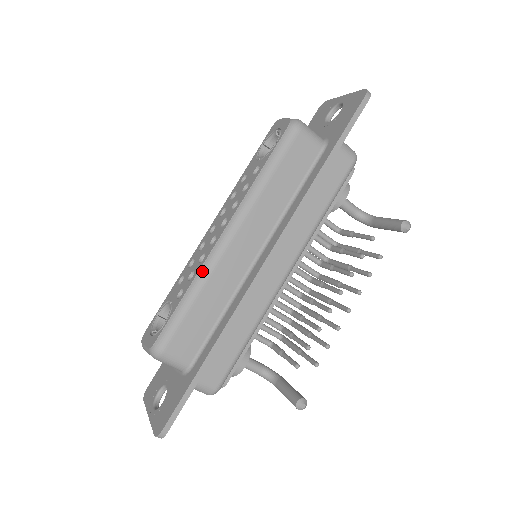
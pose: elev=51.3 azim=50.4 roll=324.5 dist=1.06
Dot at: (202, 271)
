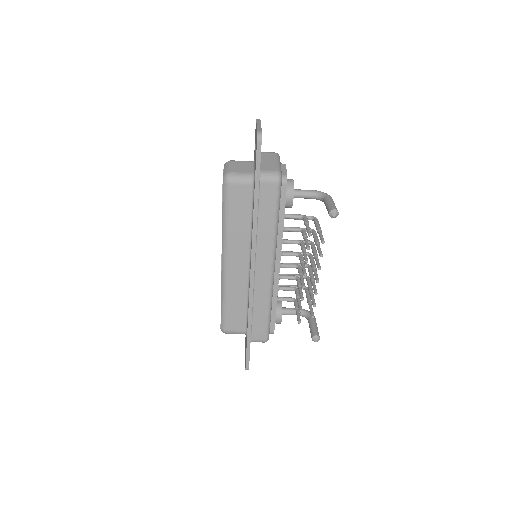
Dot at: (222, 286)
